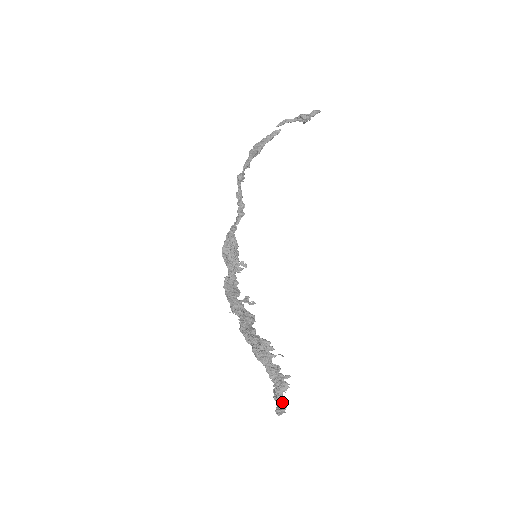
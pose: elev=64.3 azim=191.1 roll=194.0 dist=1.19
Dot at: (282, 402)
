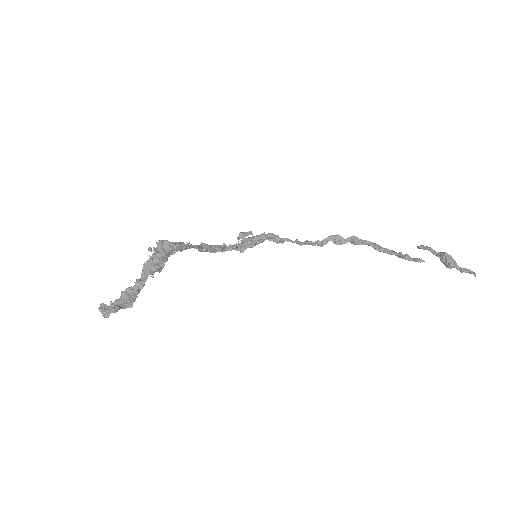
Dot at: (112, 306)
